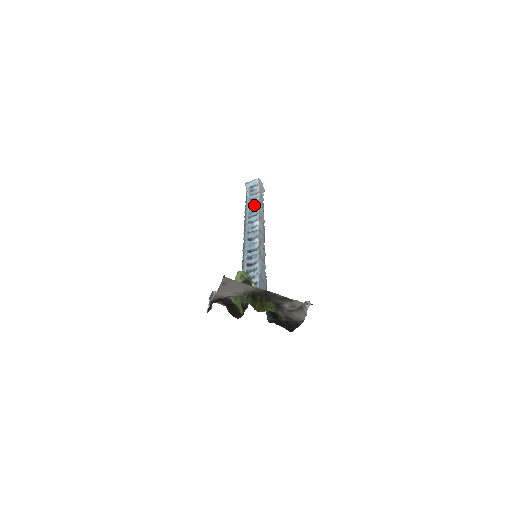
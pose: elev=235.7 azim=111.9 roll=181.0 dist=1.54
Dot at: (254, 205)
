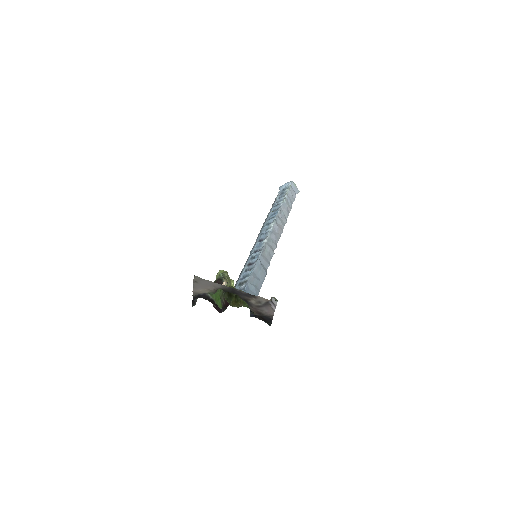
Dot at: (277, 207)
